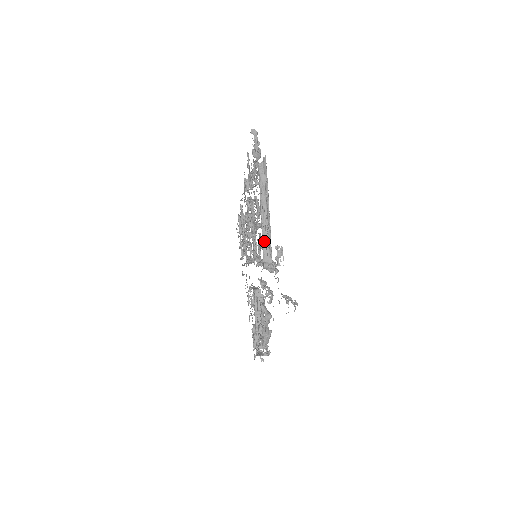
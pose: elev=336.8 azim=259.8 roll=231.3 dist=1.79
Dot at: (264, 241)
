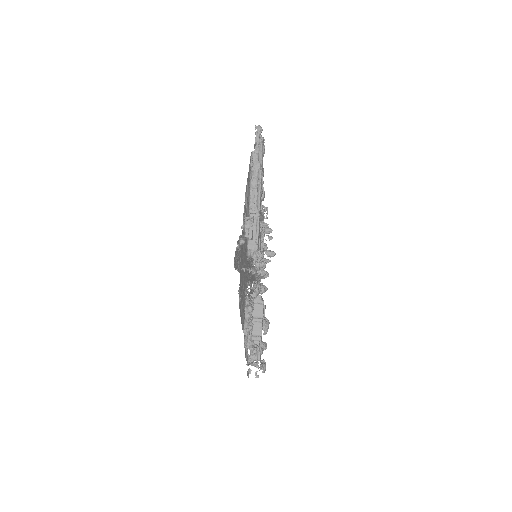
Dot at: (251, 227)
